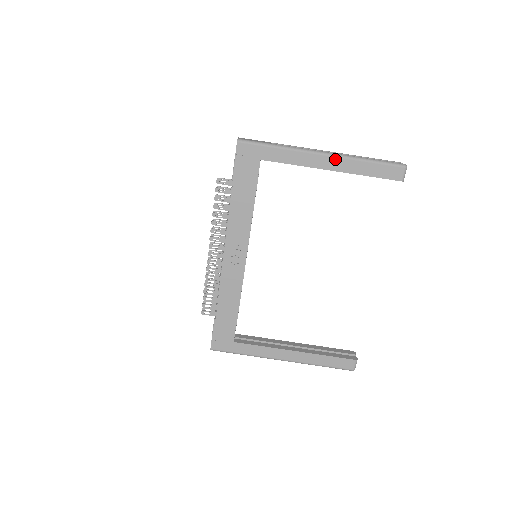
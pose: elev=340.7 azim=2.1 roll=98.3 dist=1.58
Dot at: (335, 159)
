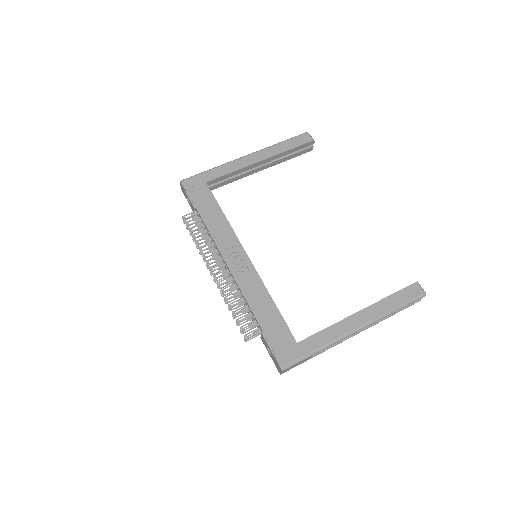
Dot at: (258, 153)
